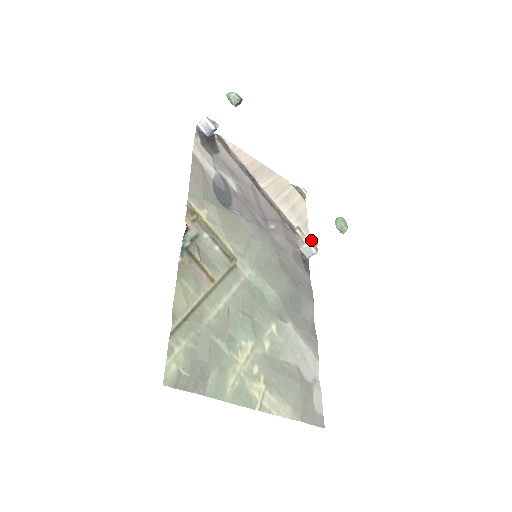
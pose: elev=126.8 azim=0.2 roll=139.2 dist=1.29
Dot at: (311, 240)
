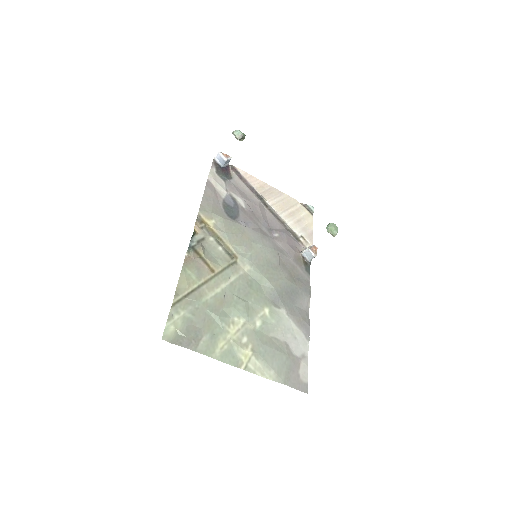
Dot at: (311, 246)
